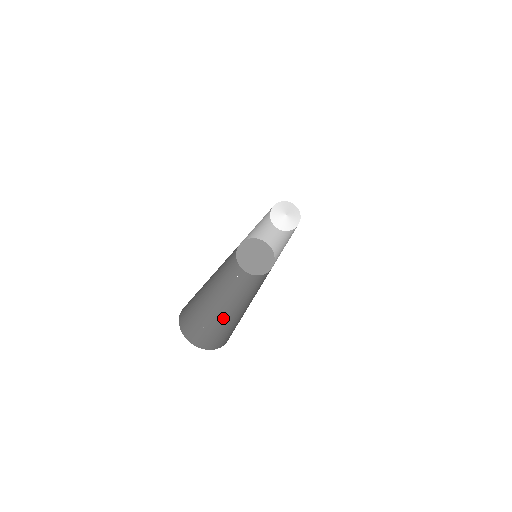
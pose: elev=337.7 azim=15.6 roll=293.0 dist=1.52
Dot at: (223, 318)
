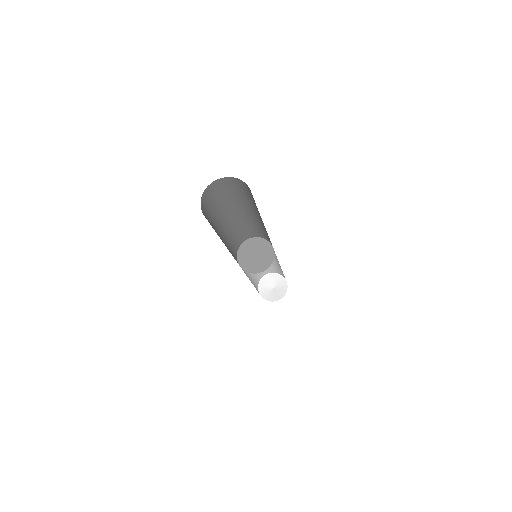
Dot at: occluded
